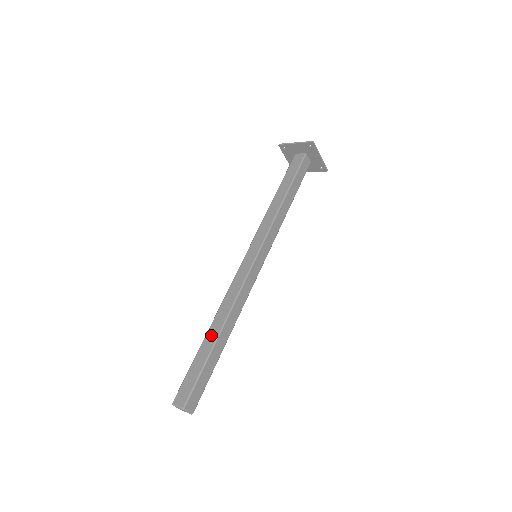
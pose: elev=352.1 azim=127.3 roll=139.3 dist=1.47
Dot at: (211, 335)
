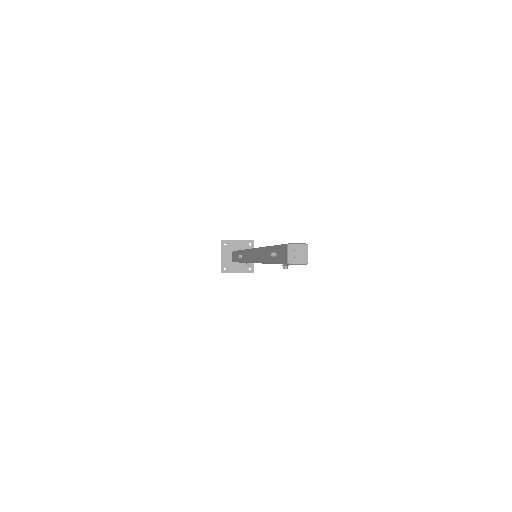
Dot at: occluded
